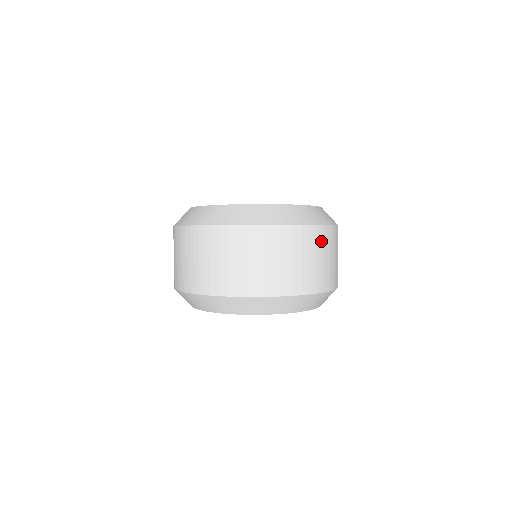
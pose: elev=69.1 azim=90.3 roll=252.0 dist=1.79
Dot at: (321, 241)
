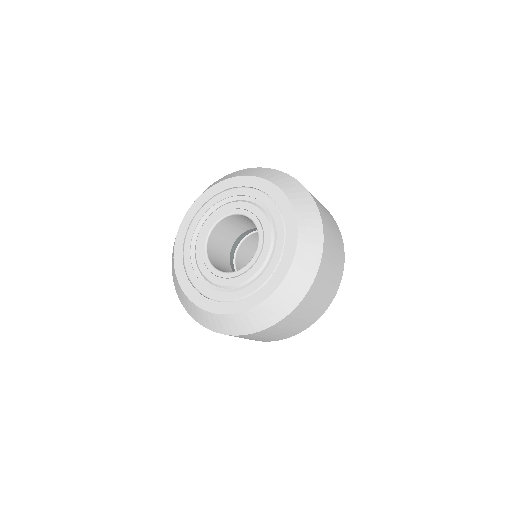
Dot at: (312, 297)
